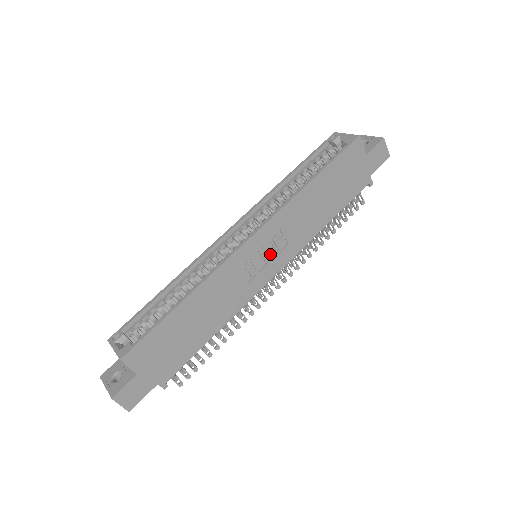
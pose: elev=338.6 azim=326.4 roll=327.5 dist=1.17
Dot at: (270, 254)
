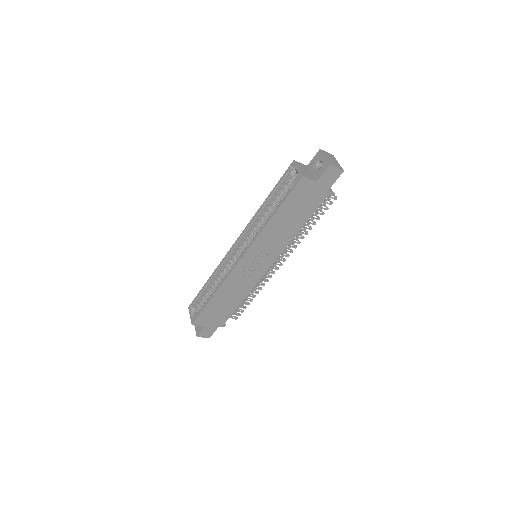
Dot at: (260, 260)
